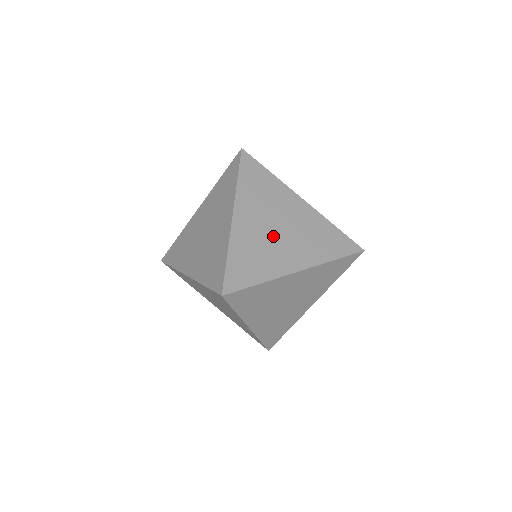
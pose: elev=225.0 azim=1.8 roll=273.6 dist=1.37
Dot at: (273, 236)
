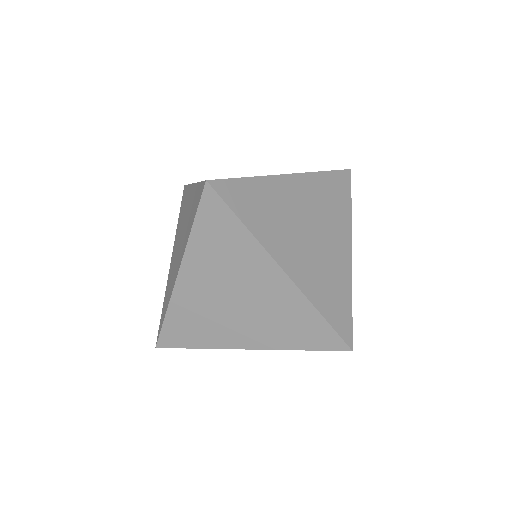
Dot at: (317, 246)
